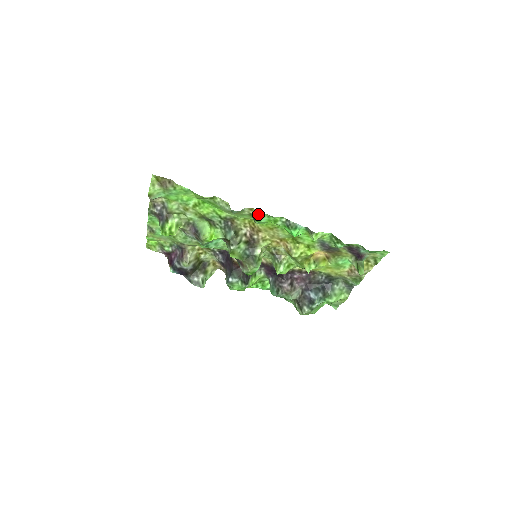
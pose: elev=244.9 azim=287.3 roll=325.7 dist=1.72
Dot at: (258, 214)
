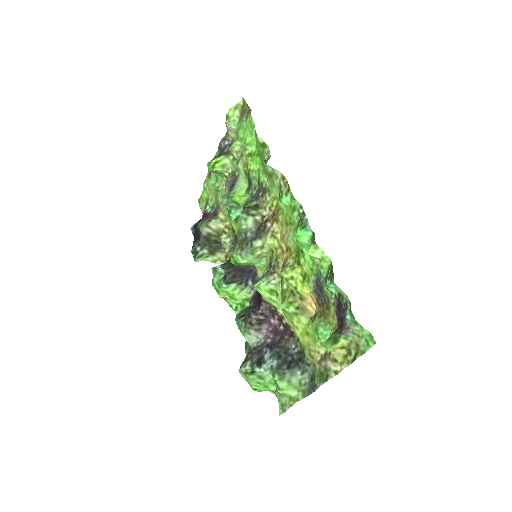
Dot at: (285, 188)
